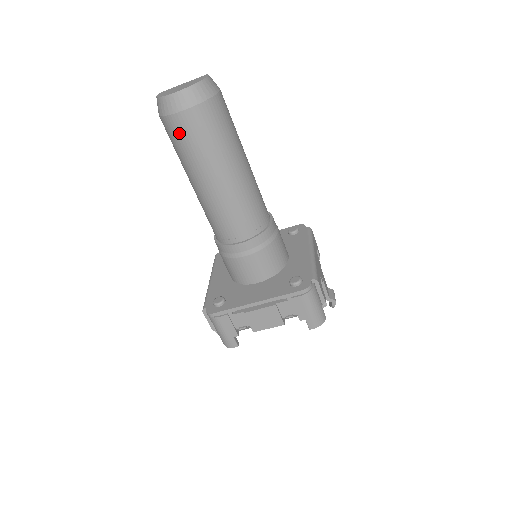
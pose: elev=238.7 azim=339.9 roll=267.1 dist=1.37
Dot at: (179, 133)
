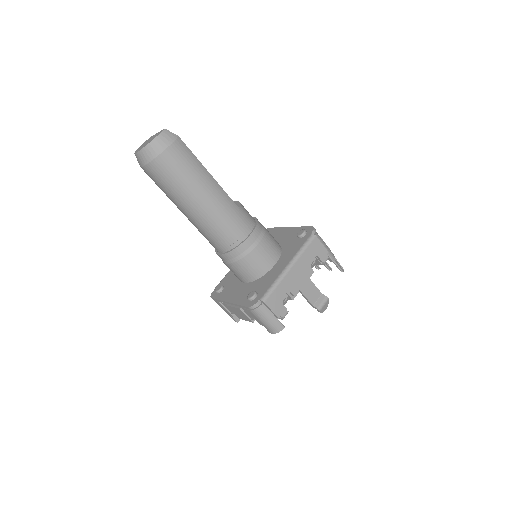
Dot at: occluded
